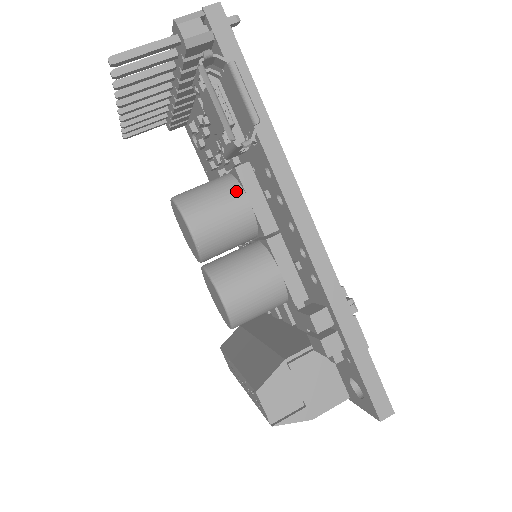
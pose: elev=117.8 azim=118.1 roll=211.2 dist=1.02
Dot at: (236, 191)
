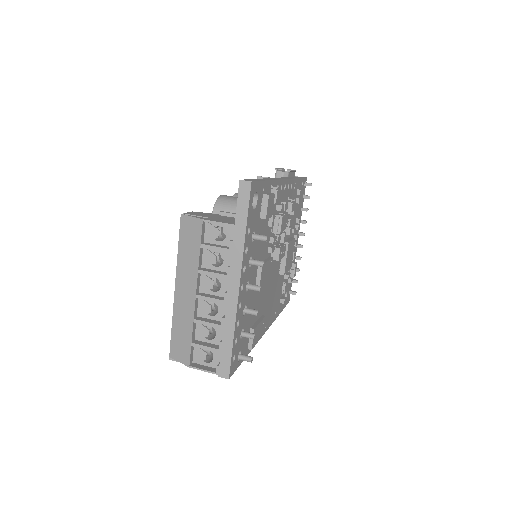
Dot at: occluded
